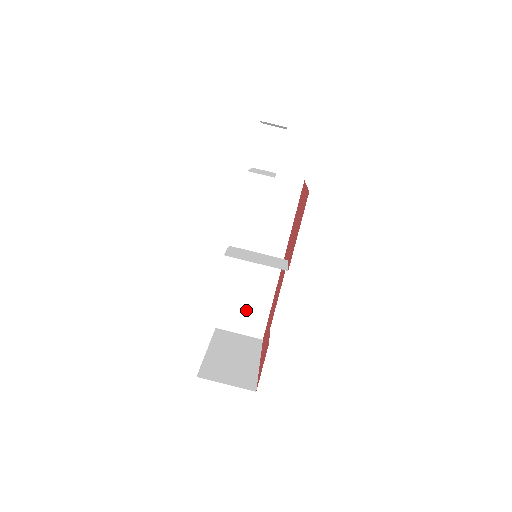
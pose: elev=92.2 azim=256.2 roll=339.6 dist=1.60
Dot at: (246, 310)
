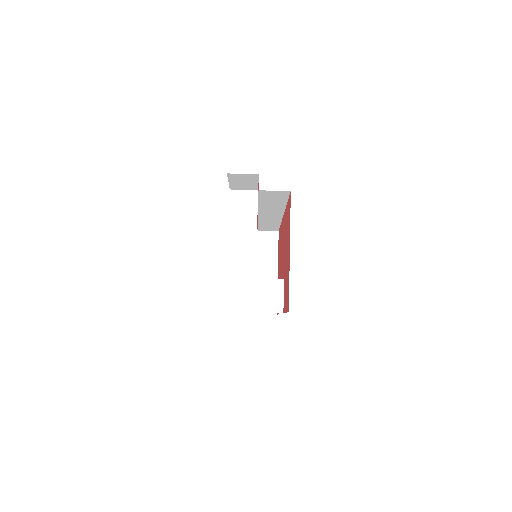
Dot at: (259, 226)
